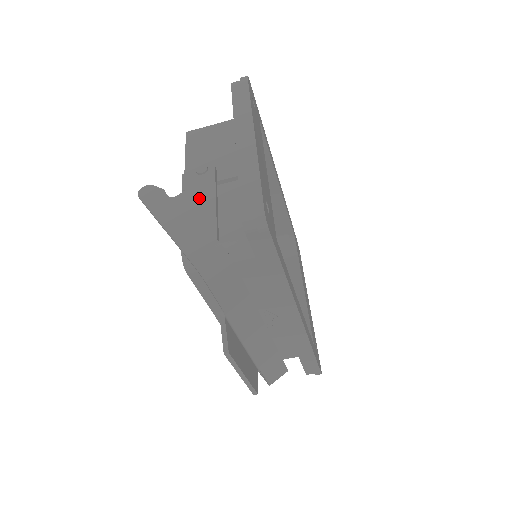
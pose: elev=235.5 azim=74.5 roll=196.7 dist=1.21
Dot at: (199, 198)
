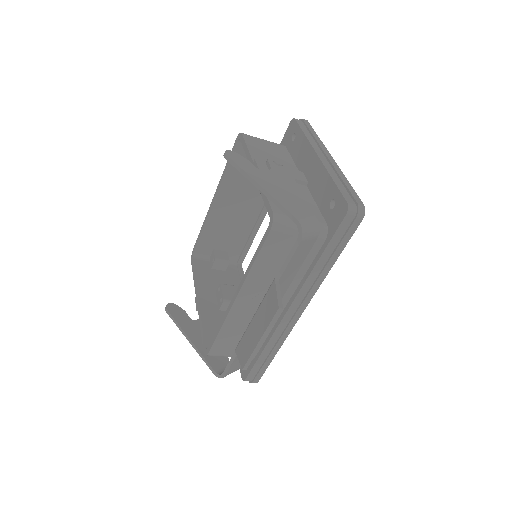
Dot at: (284, 180)
